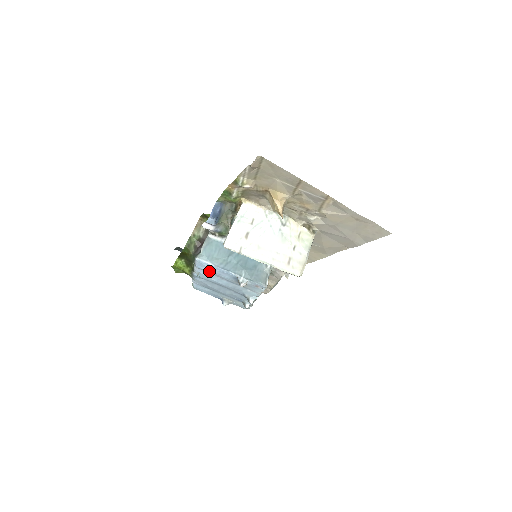
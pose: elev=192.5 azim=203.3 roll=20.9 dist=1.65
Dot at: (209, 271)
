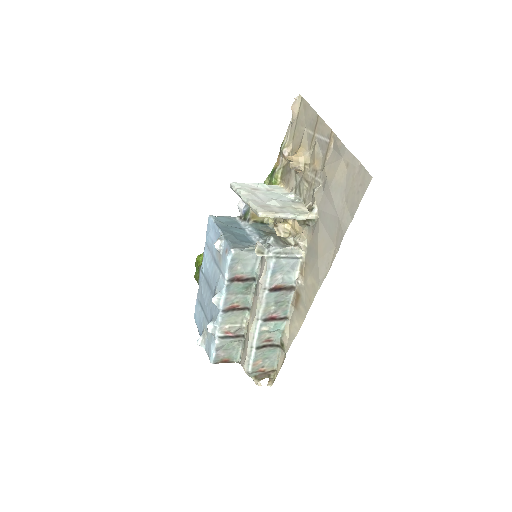
Dot at: (209, 239)
